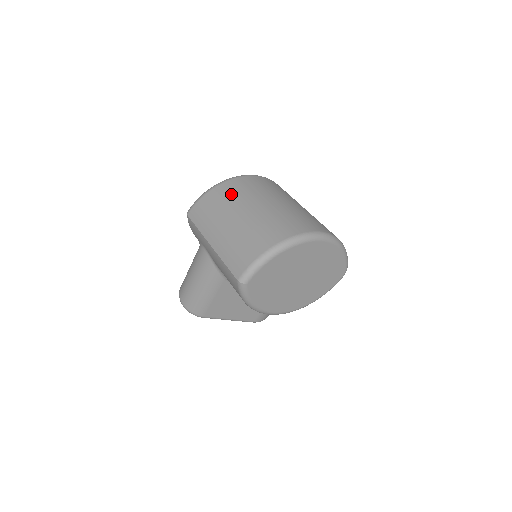
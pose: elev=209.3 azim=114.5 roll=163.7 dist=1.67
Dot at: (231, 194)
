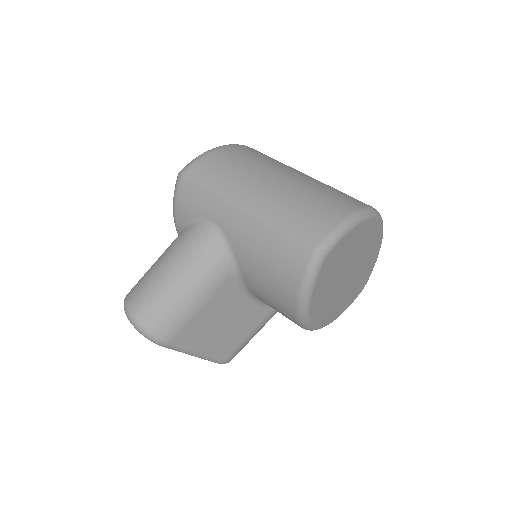
Dot at: (253, 156)
